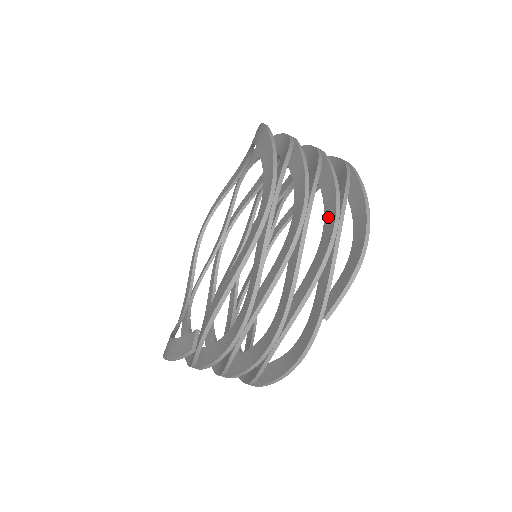
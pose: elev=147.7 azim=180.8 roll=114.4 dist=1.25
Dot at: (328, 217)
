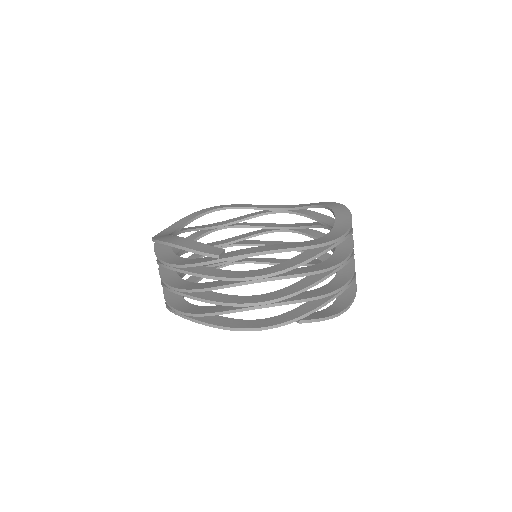
Dot at: (340, 278)
